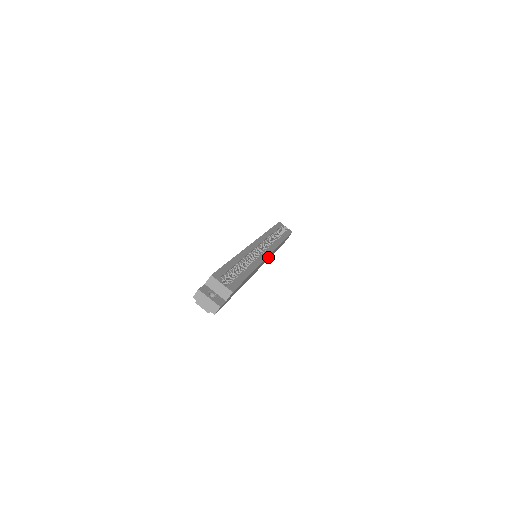
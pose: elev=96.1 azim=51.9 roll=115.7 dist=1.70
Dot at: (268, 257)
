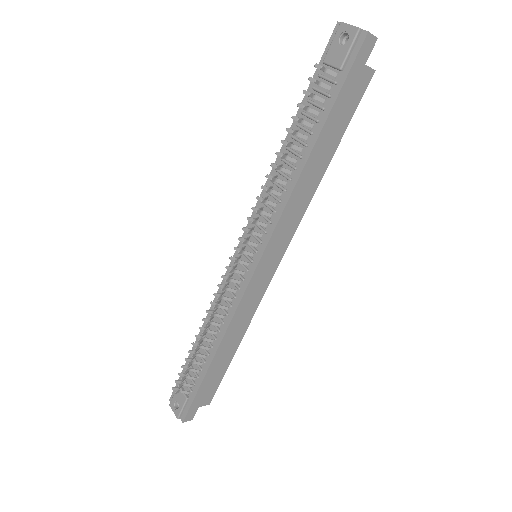
Dot at: (262, 280)
